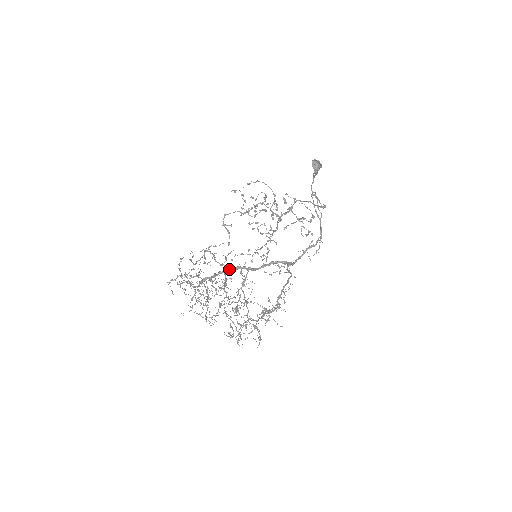
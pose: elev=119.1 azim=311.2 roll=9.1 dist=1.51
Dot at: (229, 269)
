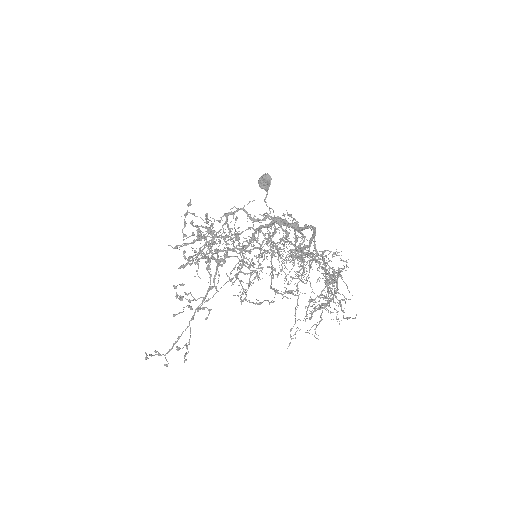
Dot at: (279, 220)
